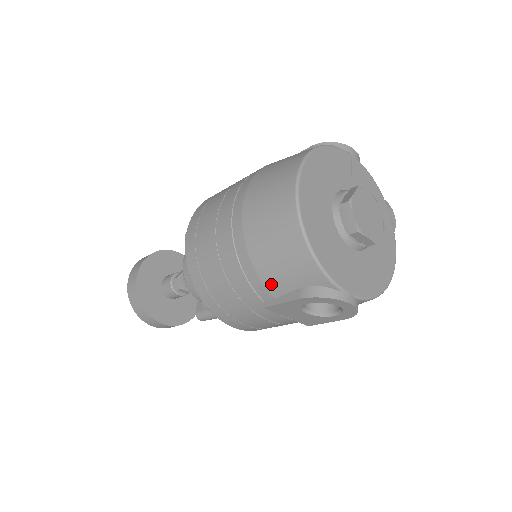
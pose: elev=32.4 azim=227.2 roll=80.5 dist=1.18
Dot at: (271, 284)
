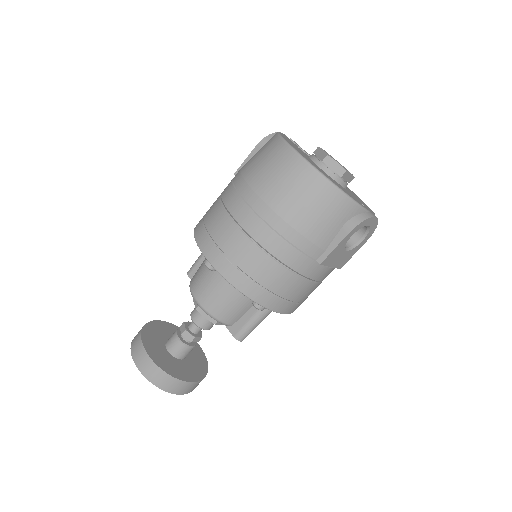
Dot at: (320, 239)
